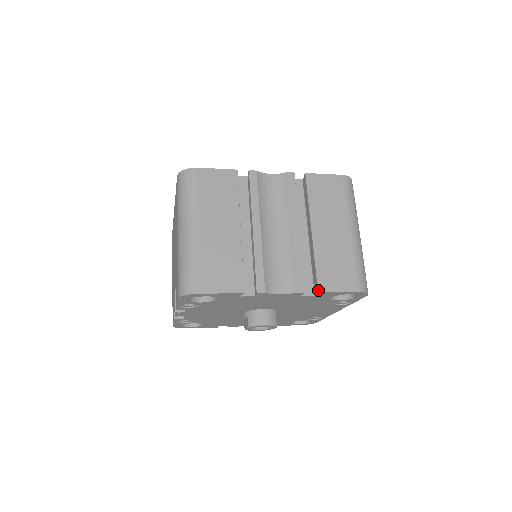
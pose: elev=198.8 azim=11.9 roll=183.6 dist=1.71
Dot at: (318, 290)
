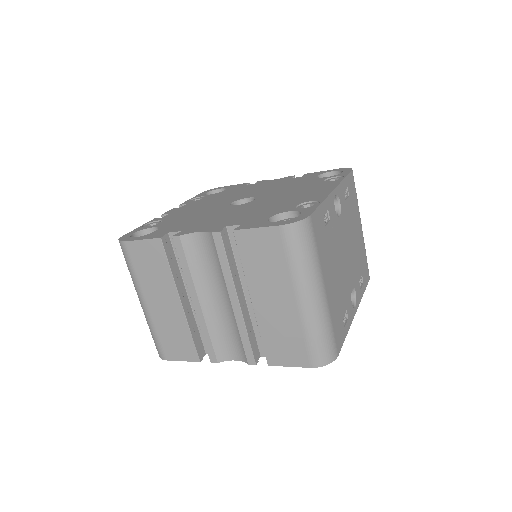
Dot at: (268, 364)
